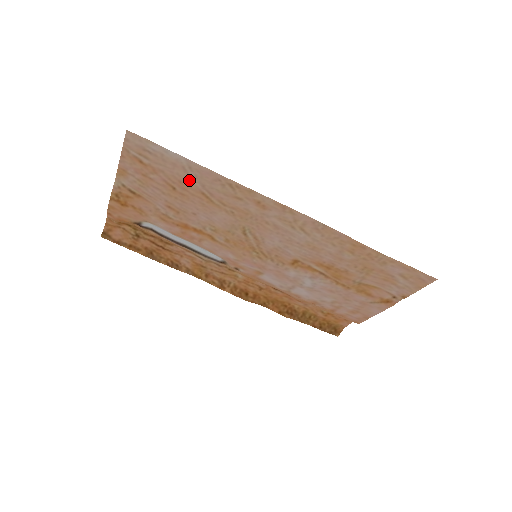
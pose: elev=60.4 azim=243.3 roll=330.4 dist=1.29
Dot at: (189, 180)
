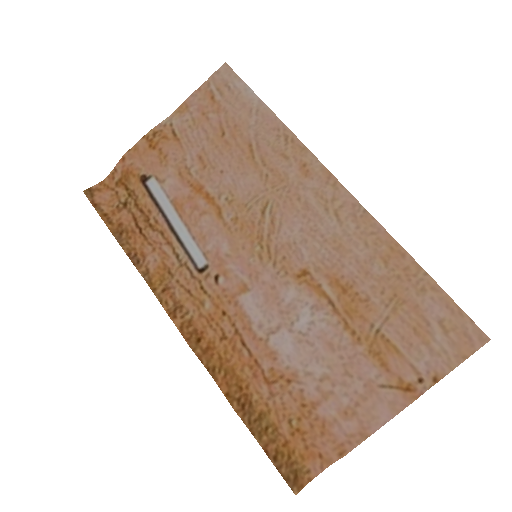
Dot at: (246, 126)
